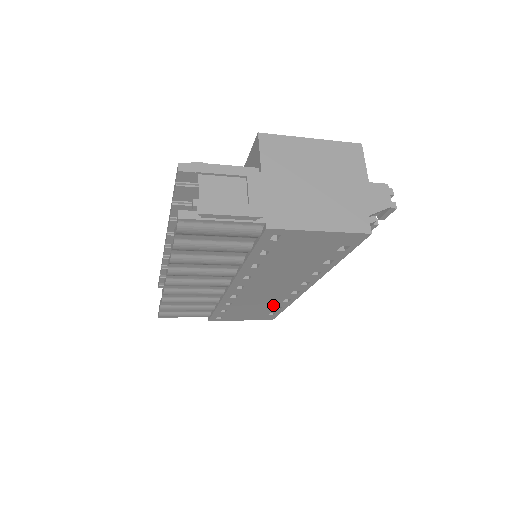
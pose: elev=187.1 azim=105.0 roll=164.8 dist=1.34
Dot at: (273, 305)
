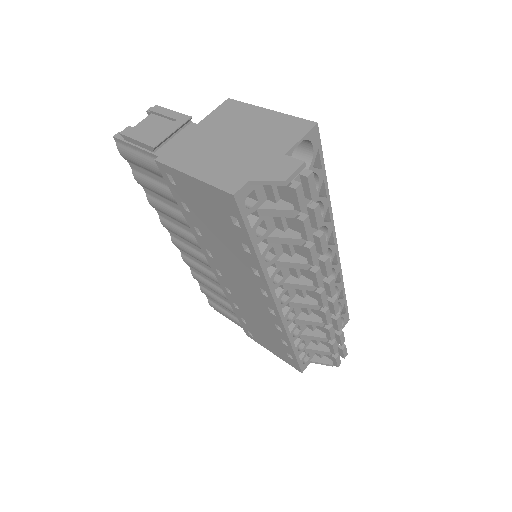
Dot at: (275, 332)
